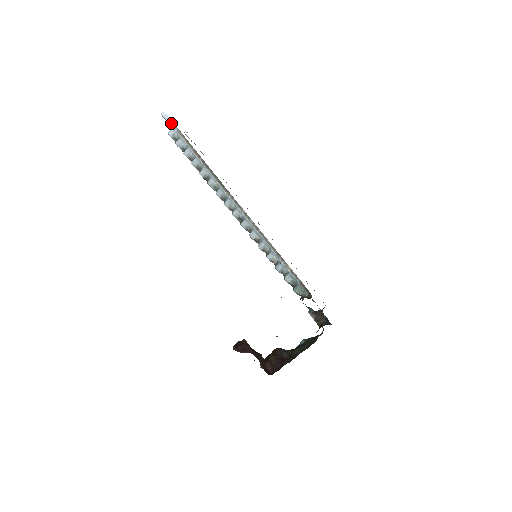
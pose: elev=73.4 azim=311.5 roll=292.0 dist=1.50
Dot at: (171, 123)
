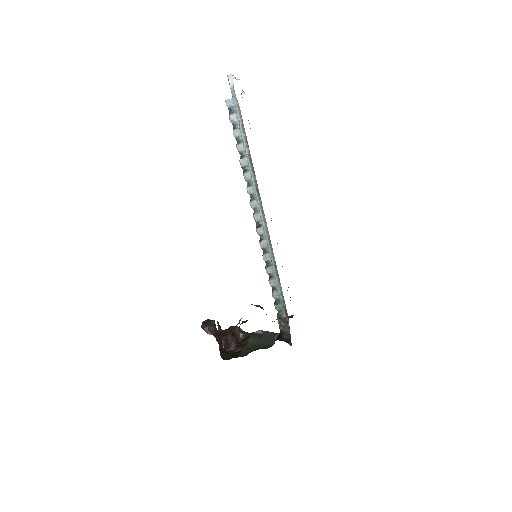
Dot at: (234, 94)
